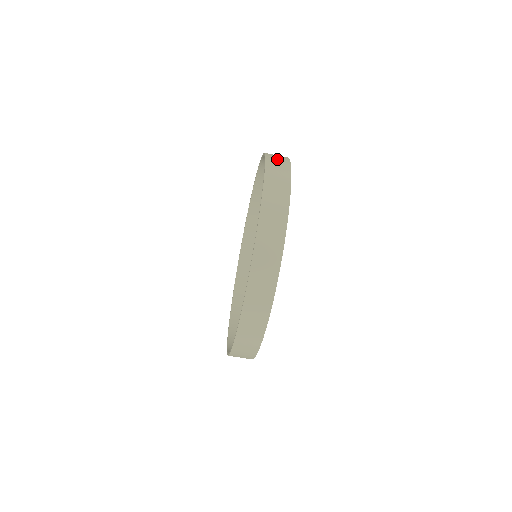
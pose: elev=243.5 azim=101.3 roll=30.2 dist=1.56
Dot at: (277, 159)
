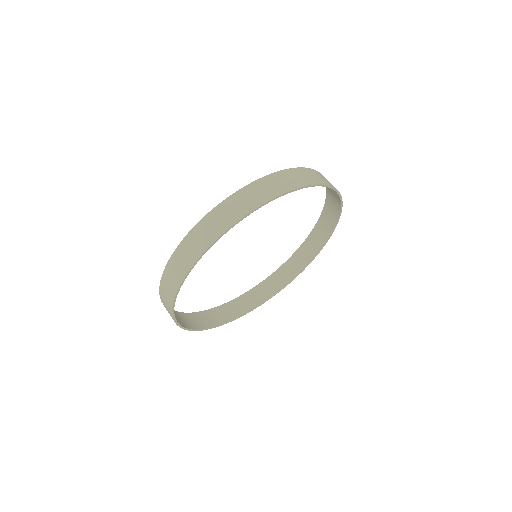
Dot at: (297, 263)
